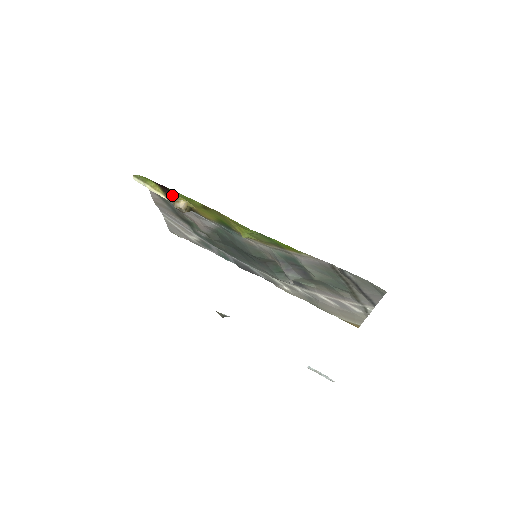
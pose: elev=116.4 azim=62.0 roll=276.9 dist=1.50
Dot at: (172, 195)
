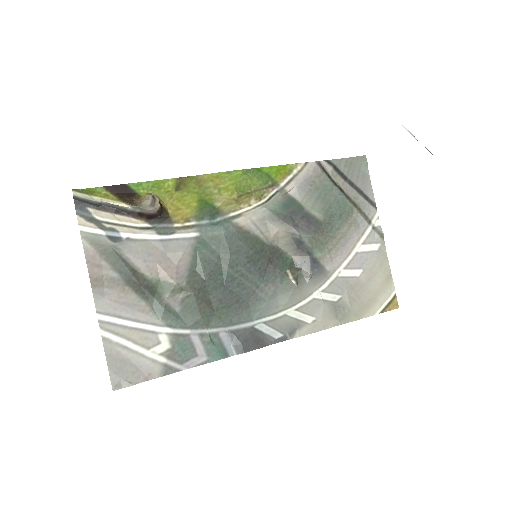
Dot at: (132, 198)
